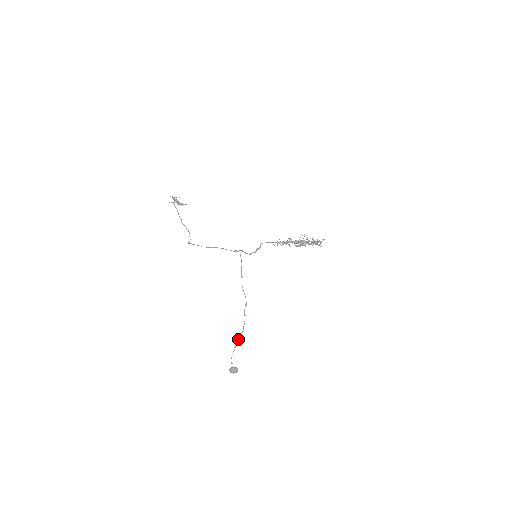
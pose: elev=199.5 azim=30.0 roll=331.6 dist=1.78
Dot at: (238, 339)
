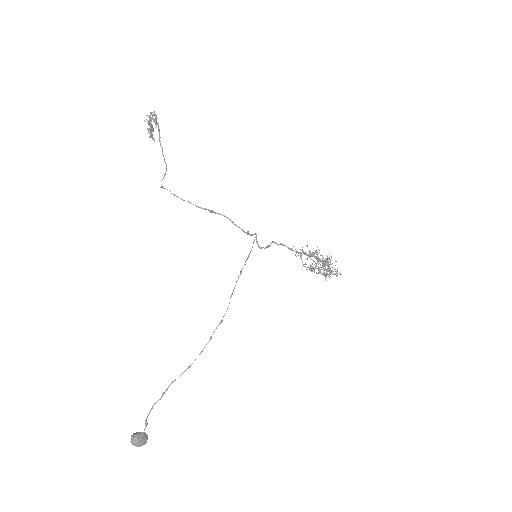
Dot at: occluded
